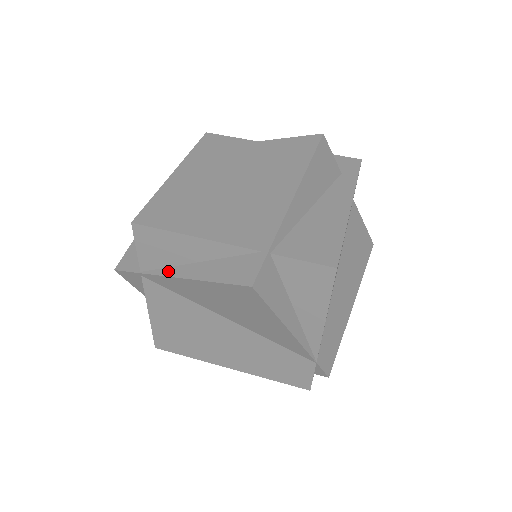
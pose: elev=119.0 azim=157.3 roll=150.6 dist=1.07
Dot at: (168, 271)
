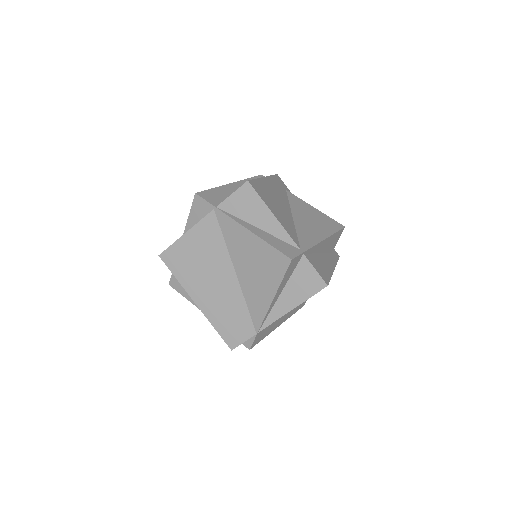
Dot at: (237, 219)
